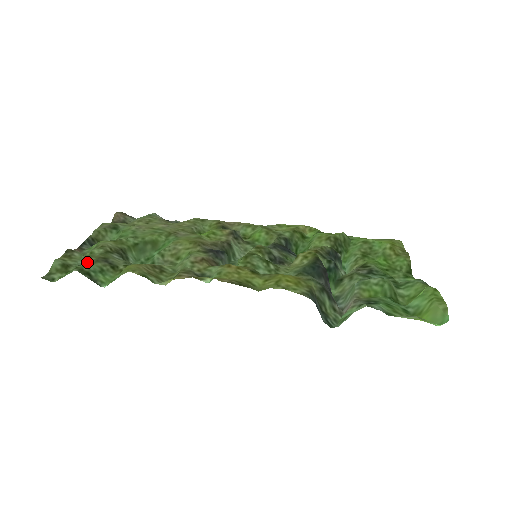
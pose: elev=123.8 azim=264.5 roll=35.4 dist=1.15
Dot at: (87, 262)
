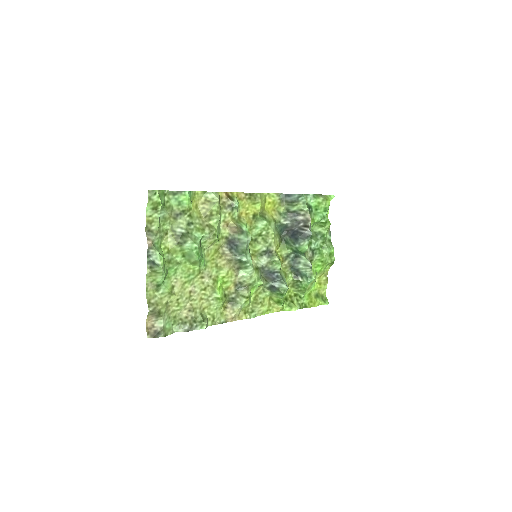
Dot at: (167, 209)
